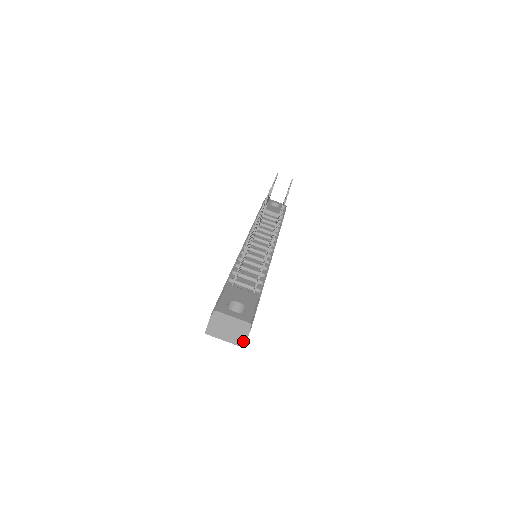
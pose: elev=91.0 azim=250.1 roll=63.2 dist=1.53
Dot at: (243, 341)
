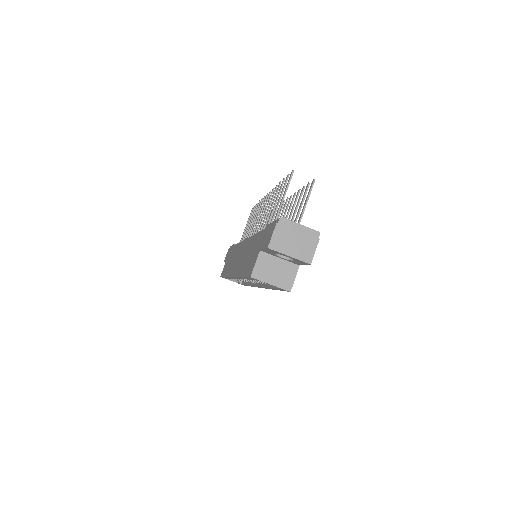
Dot at: (310, 255)
